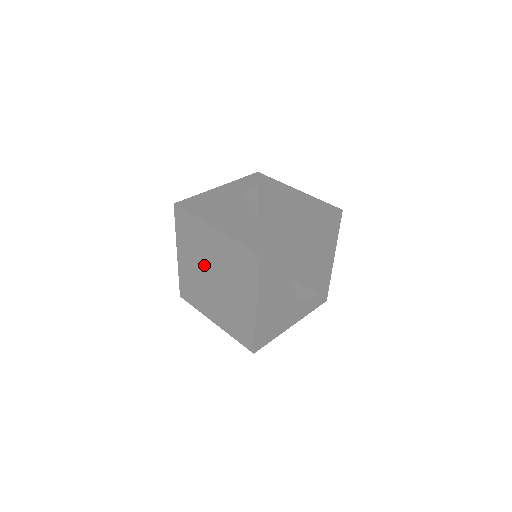
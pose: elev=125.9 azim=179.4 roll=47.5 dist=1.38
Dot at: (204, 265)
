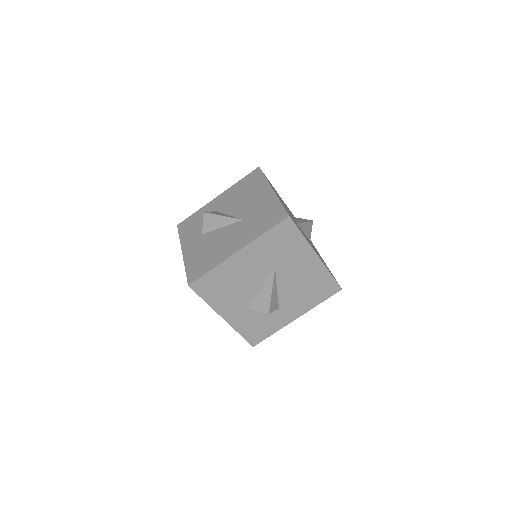
Dot at: (231, 210)
